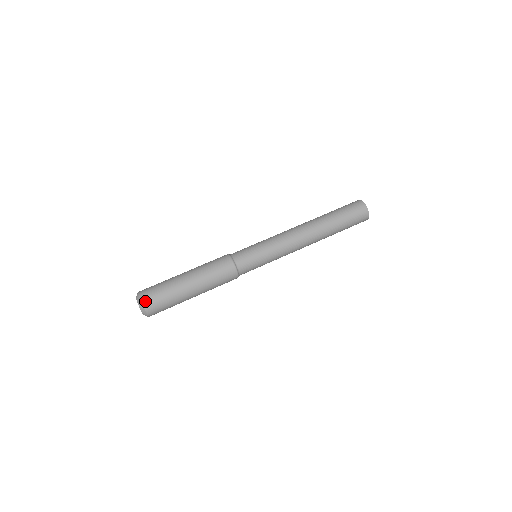
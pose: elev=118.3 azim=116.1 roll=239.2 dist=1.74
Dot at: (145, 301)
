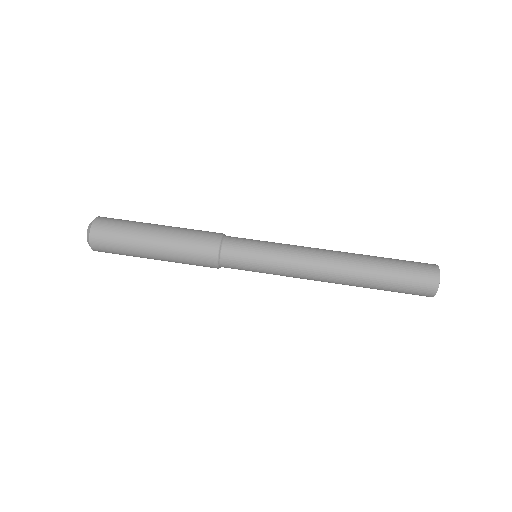
Dot at: (98, 221)
